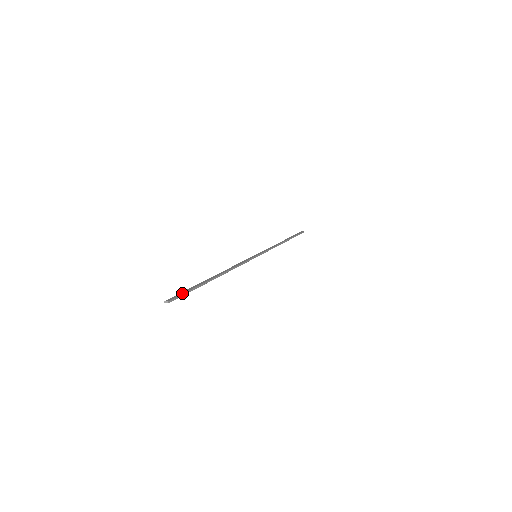
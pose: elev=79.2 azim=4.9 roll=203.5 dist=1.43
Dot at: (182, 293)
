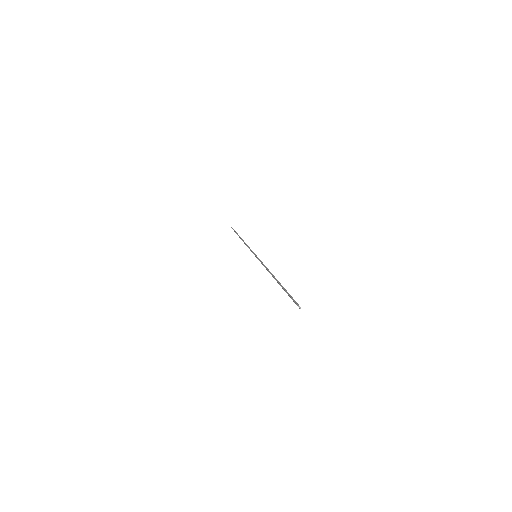
Dot at: occluded
